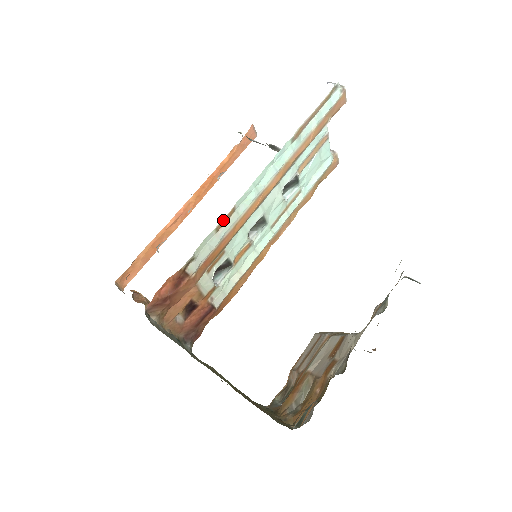
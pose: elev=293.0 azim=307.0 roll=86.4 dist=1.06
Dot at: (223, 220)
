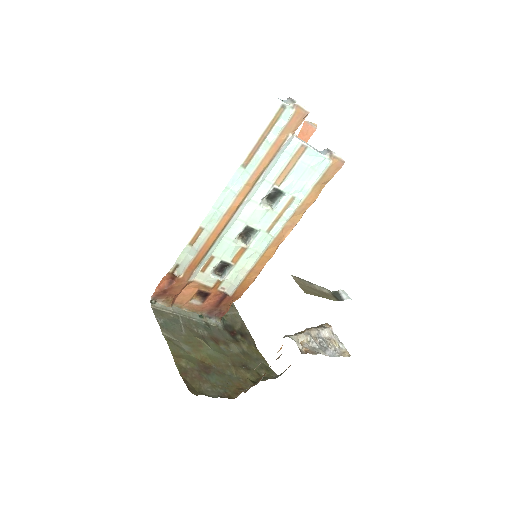
Dot at: (193, 237)
